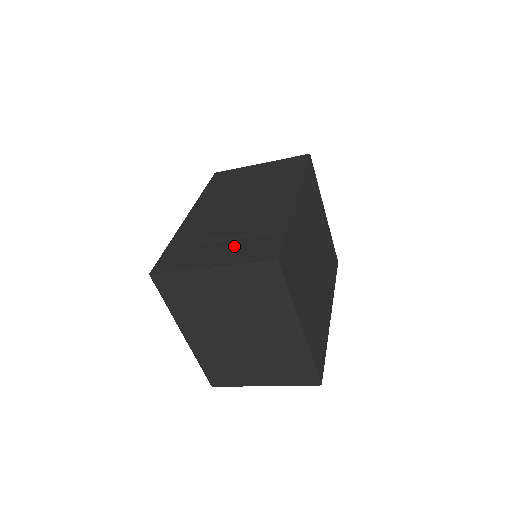
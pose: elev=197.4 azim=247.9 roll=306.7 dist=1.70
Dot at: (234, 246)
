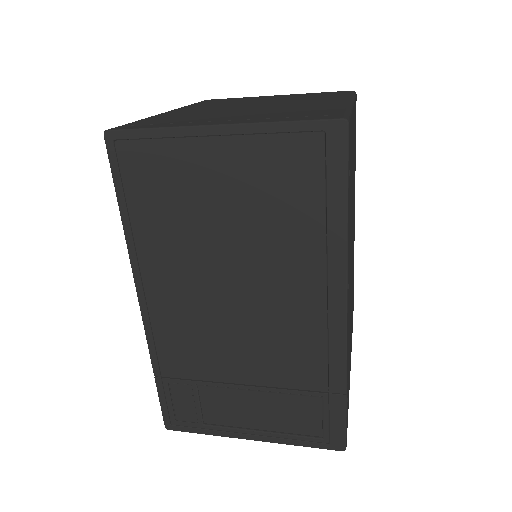
Dot at: (270, 407)
